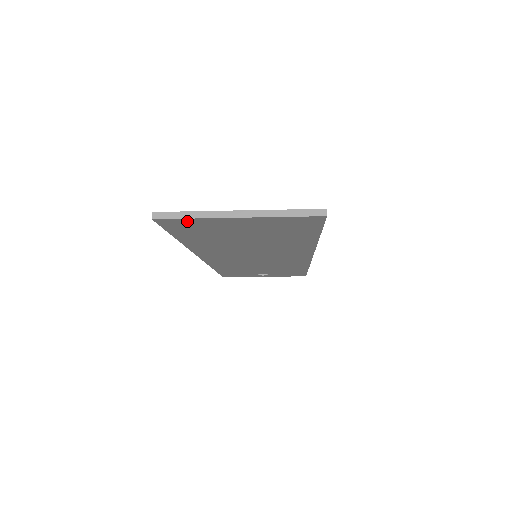
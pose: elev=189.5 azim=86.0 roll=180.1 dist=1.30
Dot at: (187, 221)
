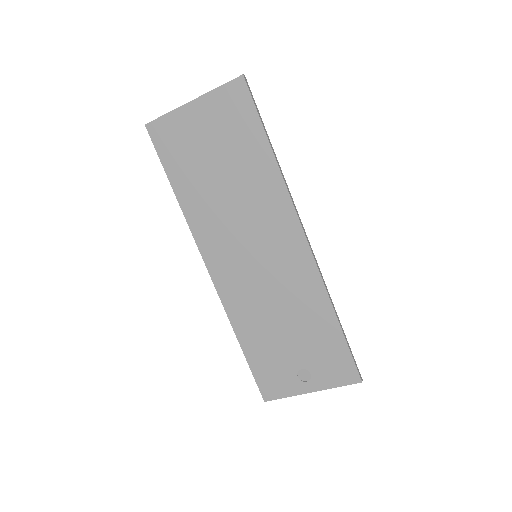
Dot at: (165, 123)
